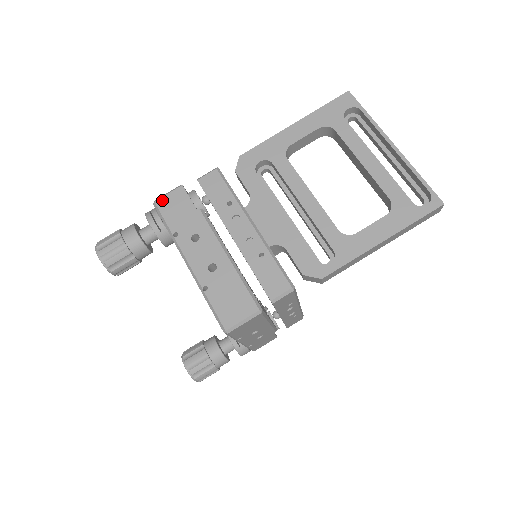
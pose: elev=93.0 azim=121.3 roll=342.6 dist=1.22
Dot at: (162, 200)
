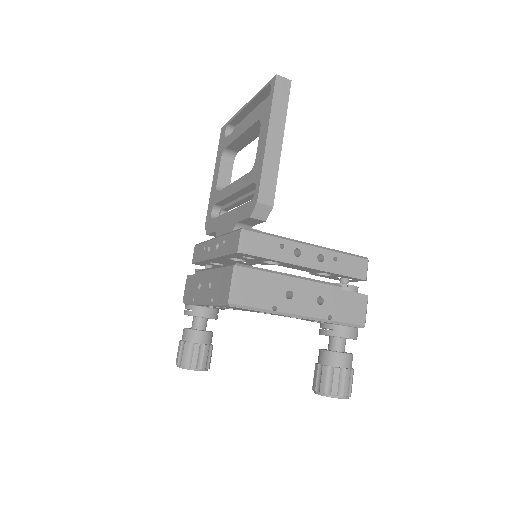
Dot at: (184, 296)
